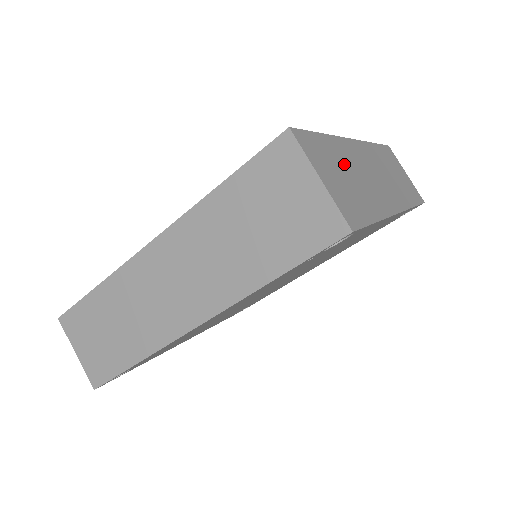
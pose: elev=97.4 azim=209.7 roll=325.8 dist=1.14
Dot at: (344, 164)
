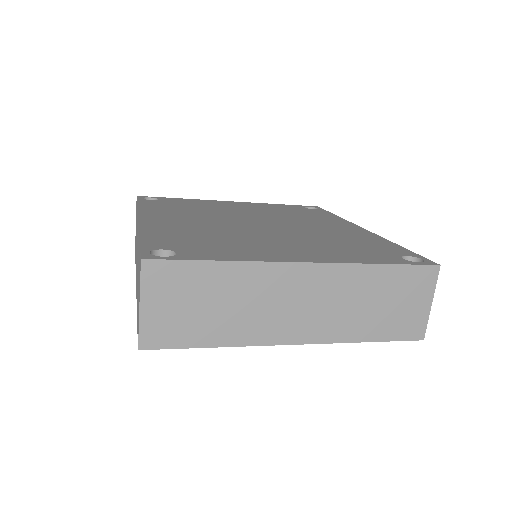
Dot at: (221, 292)
